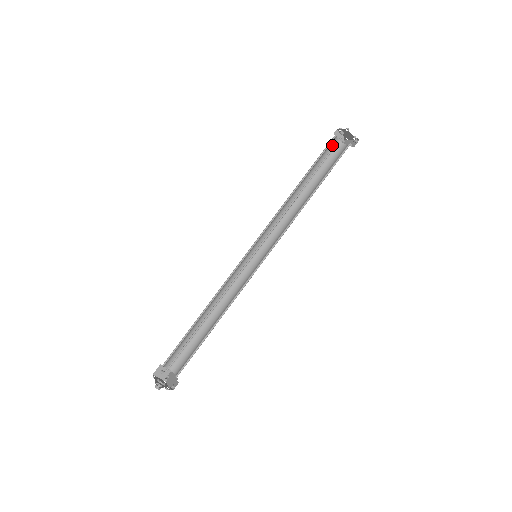
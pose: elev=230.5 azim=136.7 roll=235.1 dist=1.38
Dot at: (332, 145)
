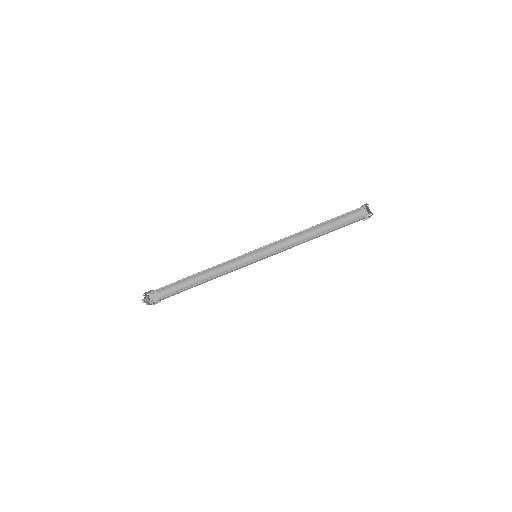
Dot at: (355, 215)
